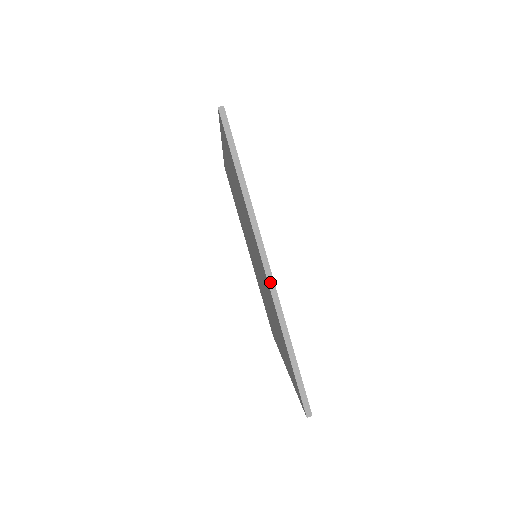
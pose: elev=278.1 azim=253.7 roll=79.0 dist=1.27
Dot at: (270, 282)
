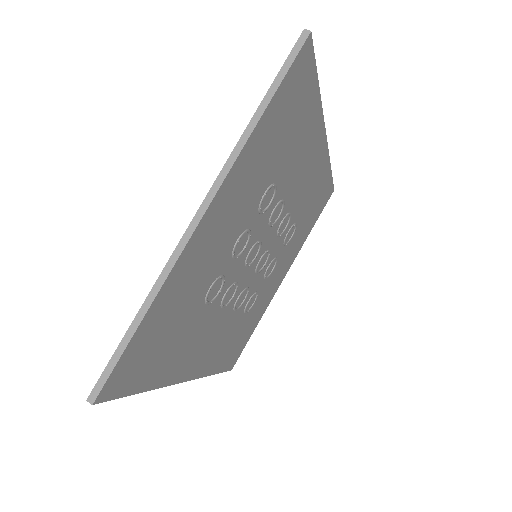
Dot at: (188, 232)
